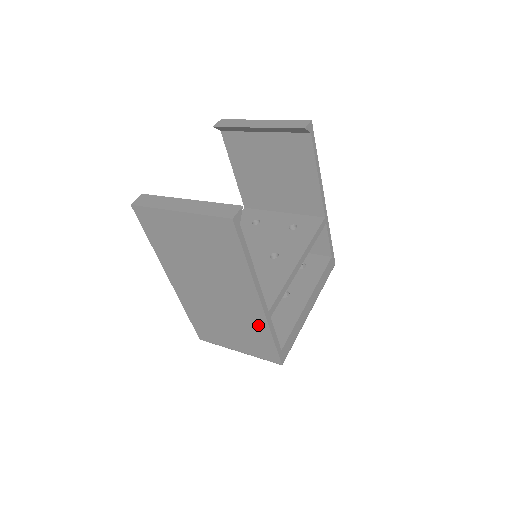
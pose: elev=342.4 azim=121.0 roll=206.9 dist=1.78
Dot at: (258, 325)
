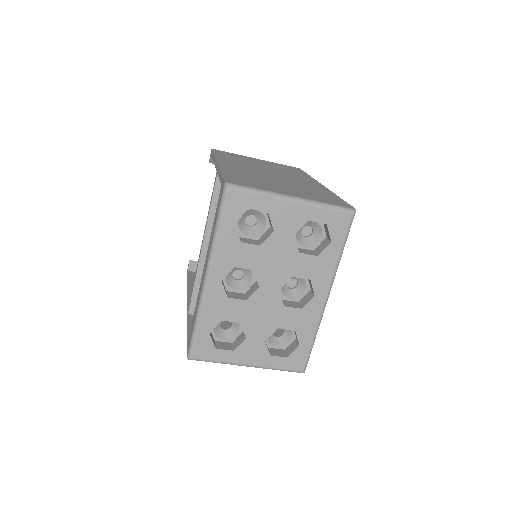
Dot at: (320, 190)
